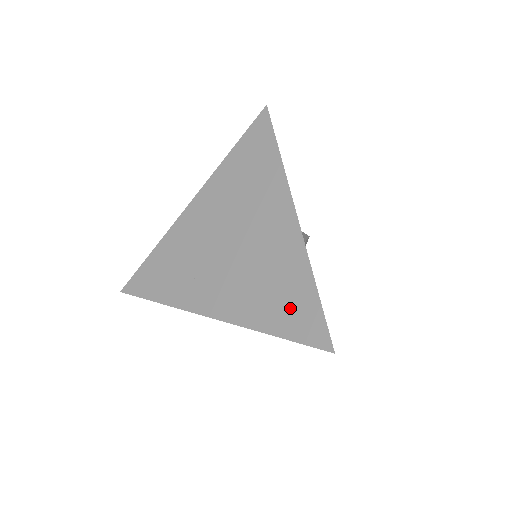
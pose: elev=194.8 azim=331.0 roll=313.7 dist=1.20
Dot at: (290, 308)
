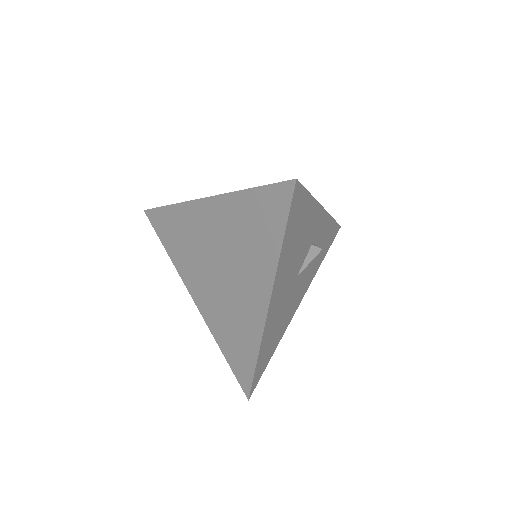
Dot at: (237, 352)
